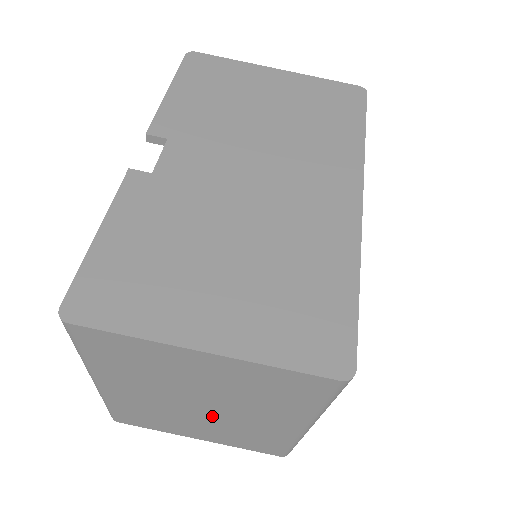
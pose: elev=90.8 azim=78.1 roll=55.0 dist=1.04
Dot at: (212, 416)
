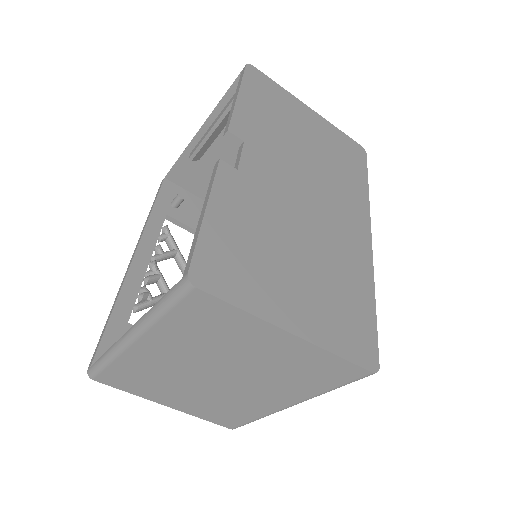
Dot at: (216, 386)
